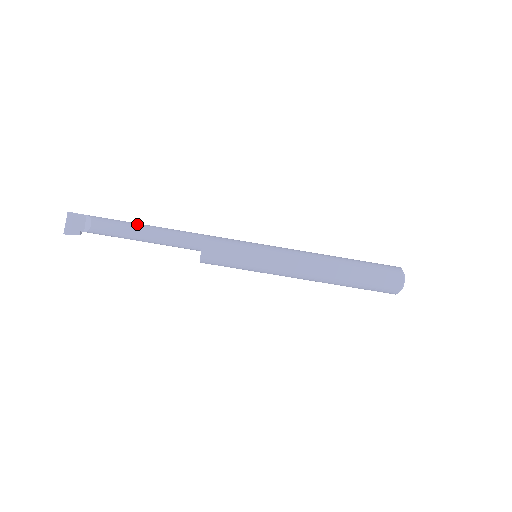
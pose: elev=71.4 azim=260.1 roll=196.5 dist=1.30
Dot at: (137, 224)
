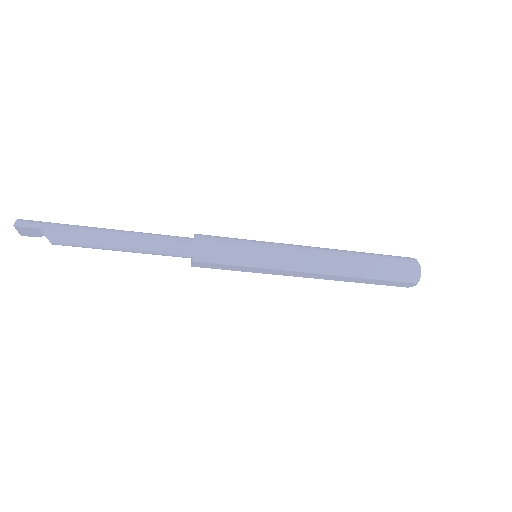
Dot at: (108, 241)
